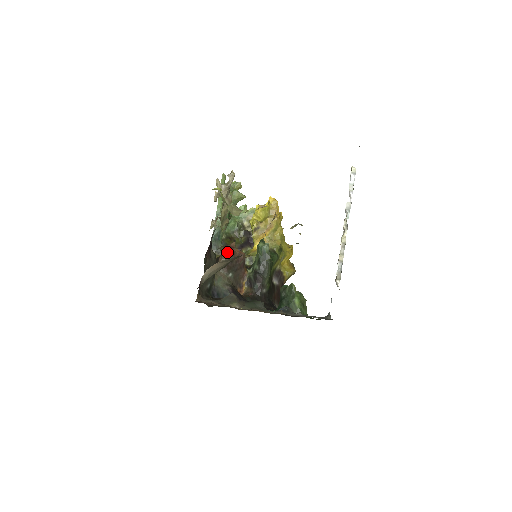
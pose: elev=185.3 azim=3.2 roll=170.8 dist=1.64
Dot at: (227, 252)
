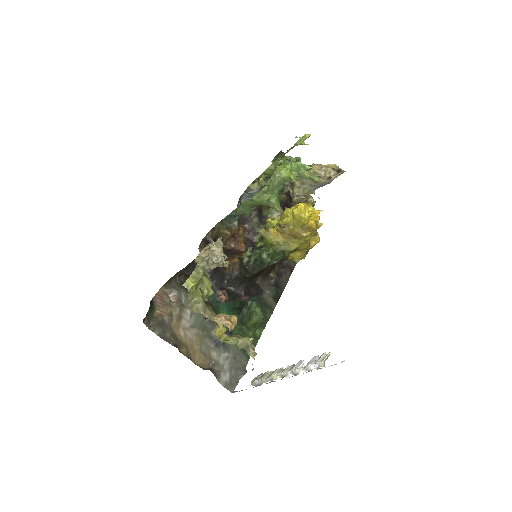
Dot at: (227, 244)
